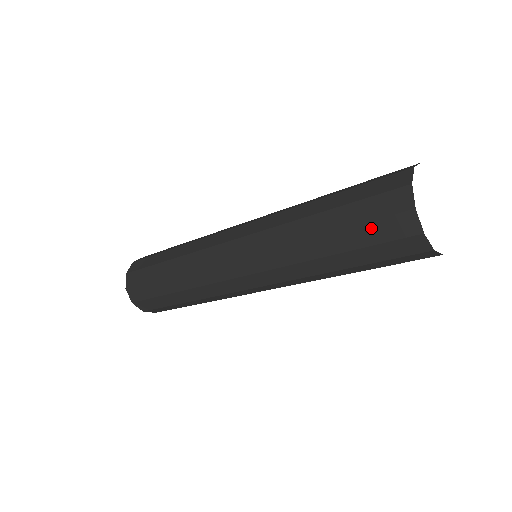
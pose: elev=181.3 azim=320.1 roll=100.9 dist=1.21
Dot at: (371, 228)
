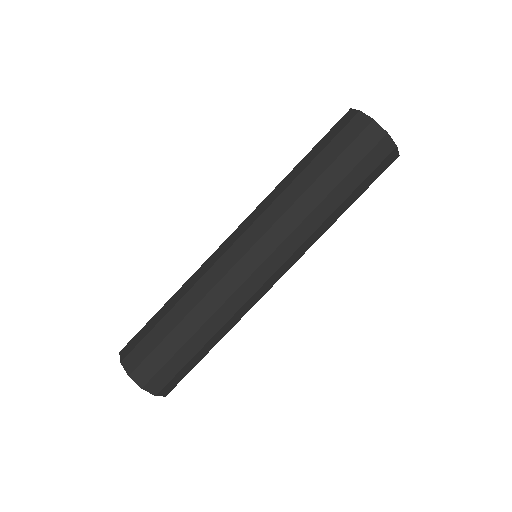
Dot at: (352, 150)
